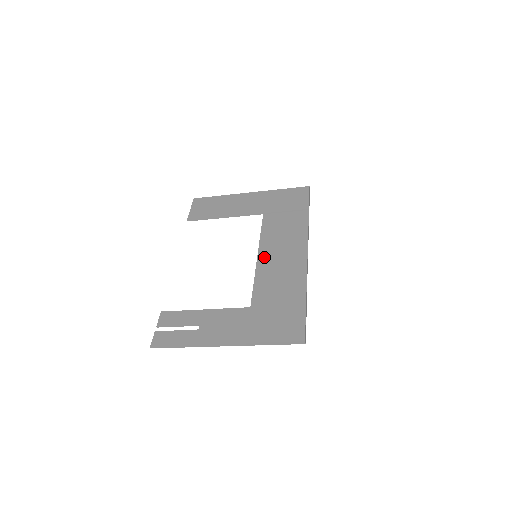
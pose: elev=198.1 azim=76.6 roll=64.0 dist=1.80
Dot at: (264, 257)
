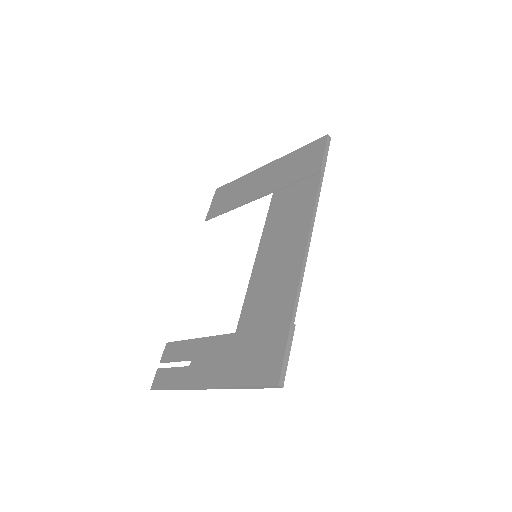
Dot at: (262, 257)
